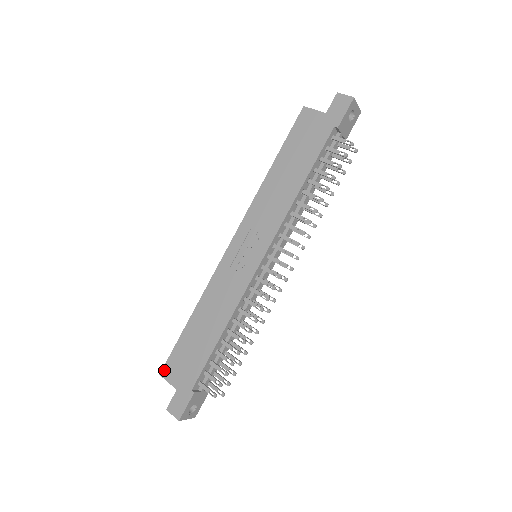
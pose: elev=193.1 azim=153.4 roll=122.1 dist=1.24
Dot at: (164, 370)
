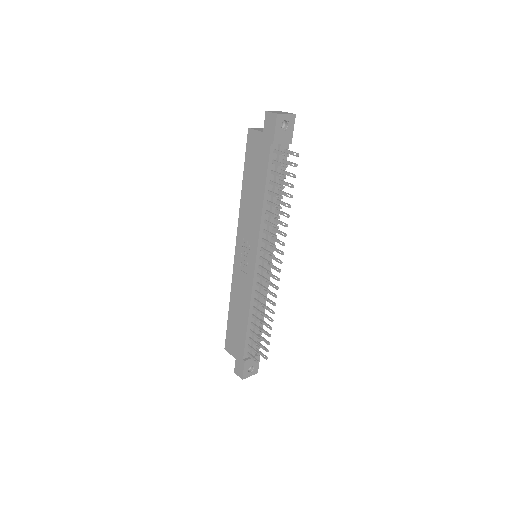
Dot at: (226, 346)
